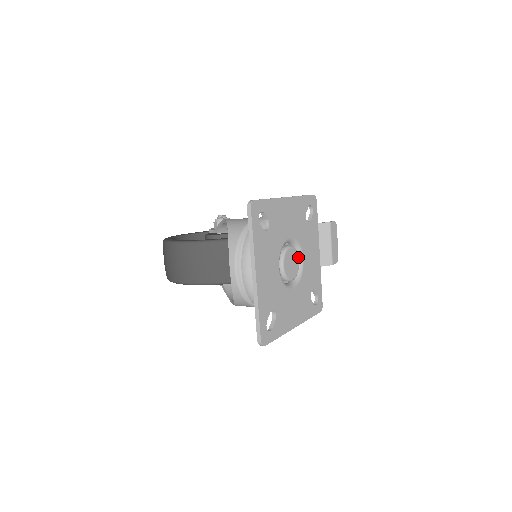
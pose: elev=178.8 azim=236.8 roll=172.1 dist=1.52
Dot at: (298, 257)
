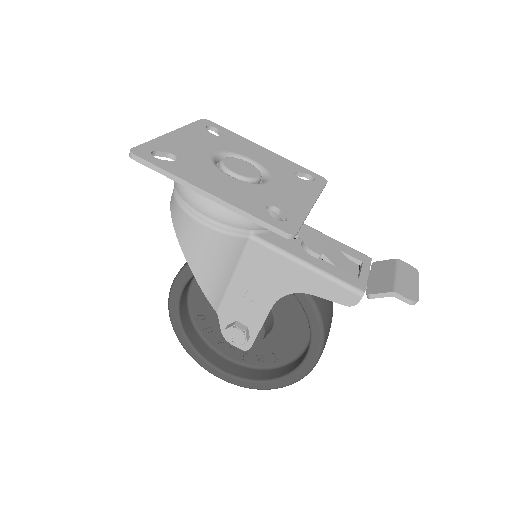
Dot at: (259, 174)
